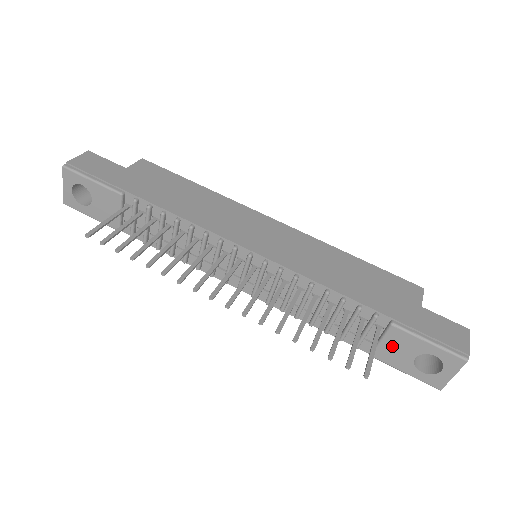
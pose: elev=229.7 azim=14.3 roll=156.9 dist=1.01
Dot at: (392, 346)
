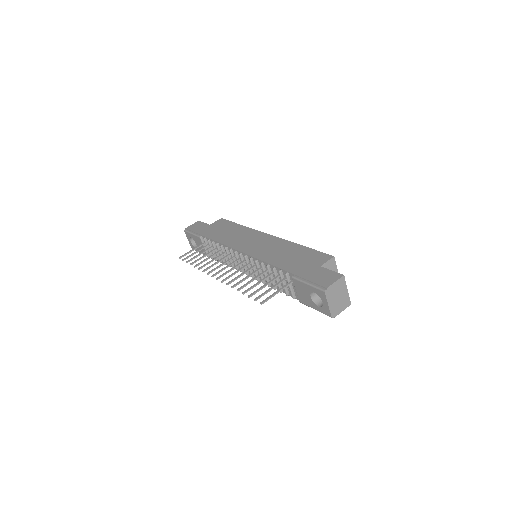
Dot at: (300, 292)
